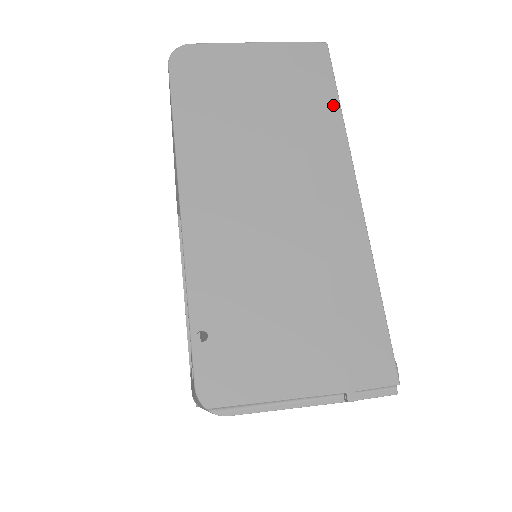
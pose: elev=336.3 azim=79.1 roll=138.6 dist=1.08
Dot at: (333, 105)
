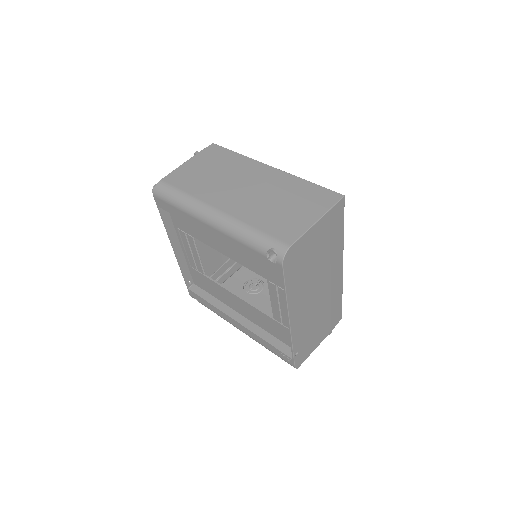
Dot at: (342, 232)
